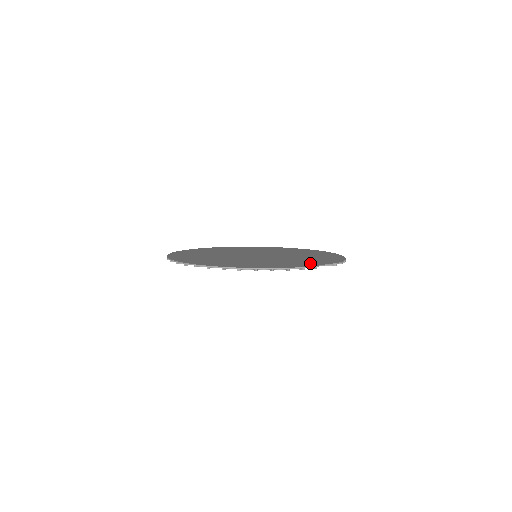
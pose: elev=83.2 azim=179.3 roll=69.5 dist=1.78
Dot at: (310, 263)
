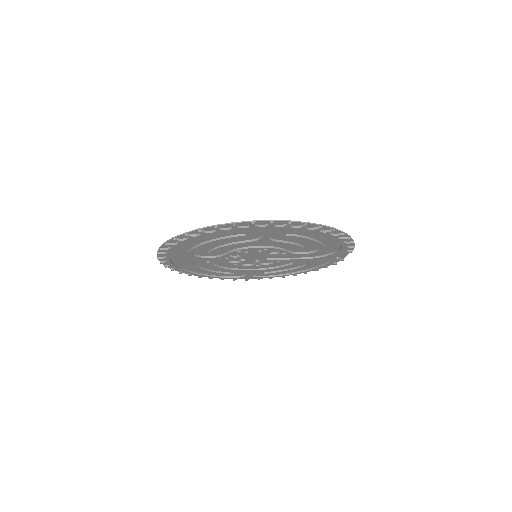
Dot at: occluded
